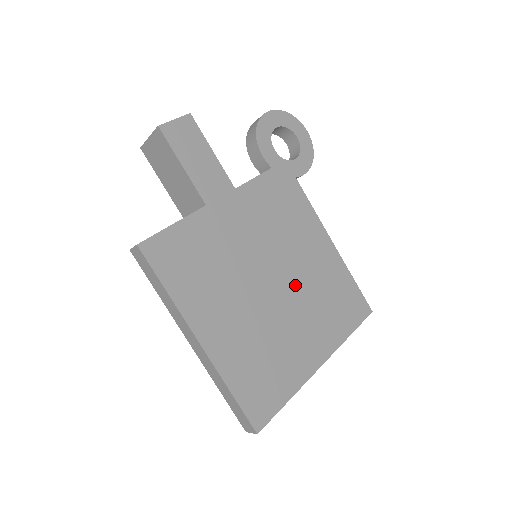
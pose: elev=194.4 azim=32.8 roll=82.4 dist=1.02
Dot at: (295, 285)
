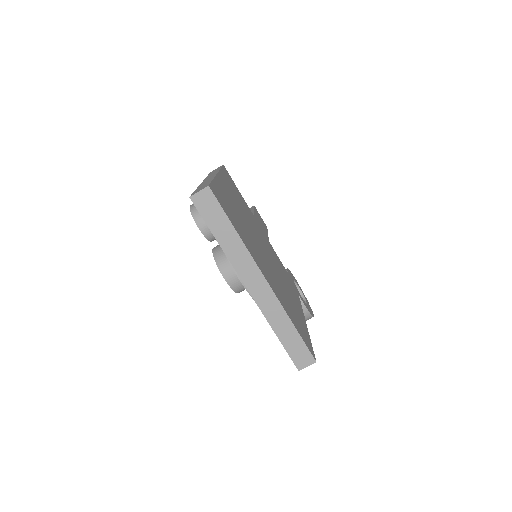
Dot at: (274, 270)
